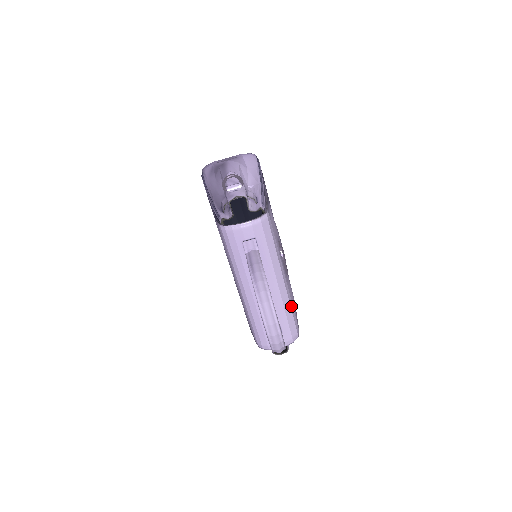
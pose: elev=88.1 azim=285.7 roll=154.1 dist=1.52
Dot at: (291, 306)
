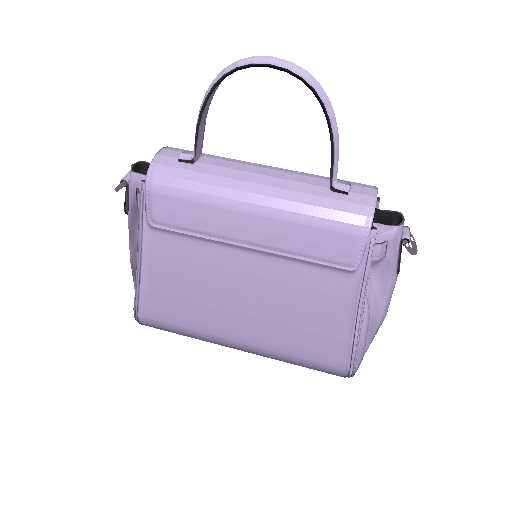
Dot at: occluded
